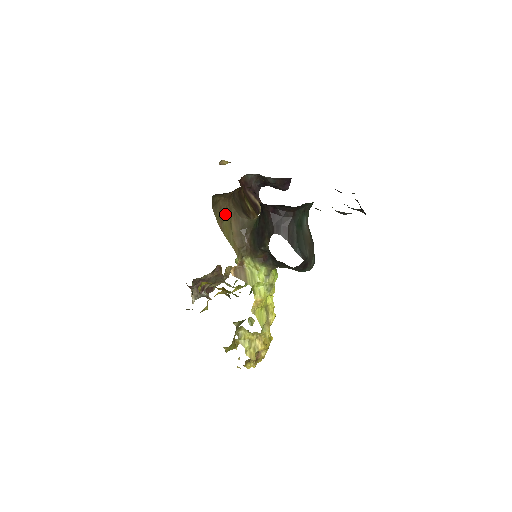
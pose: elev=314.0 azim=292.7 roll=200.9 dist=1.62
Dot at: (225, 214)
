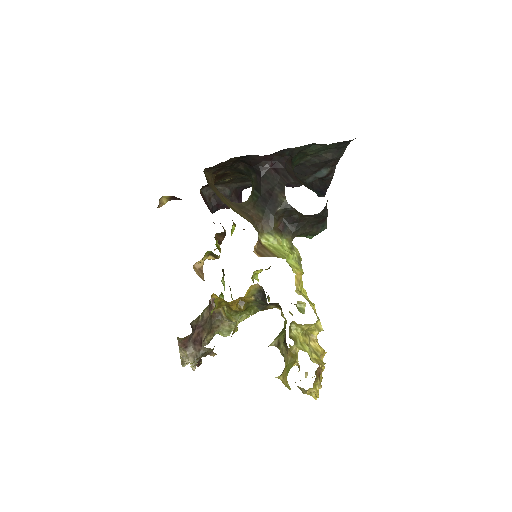
Dot at: (219, 194)
